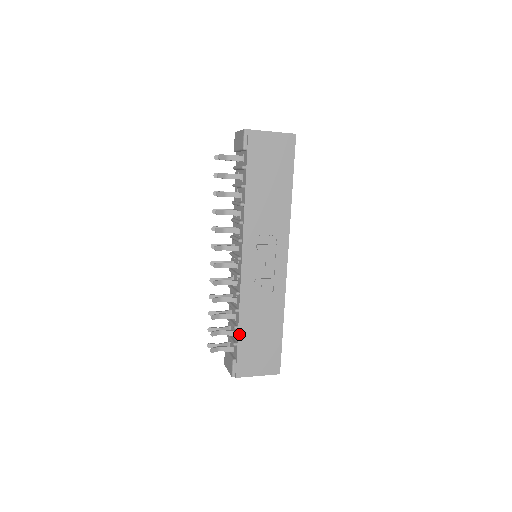
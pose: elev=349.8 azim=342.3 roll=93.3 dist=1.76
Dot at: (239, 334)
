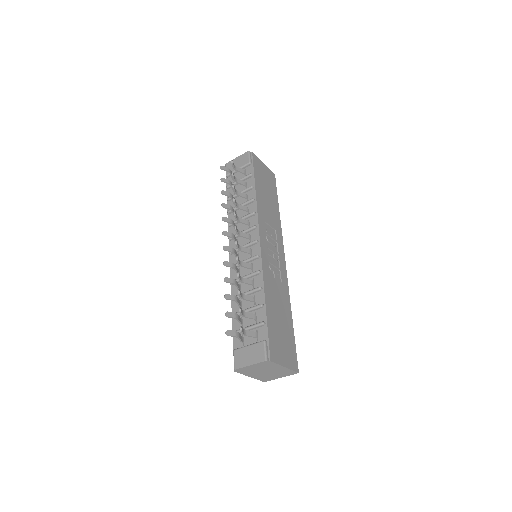
Dot at: (267, 311)
